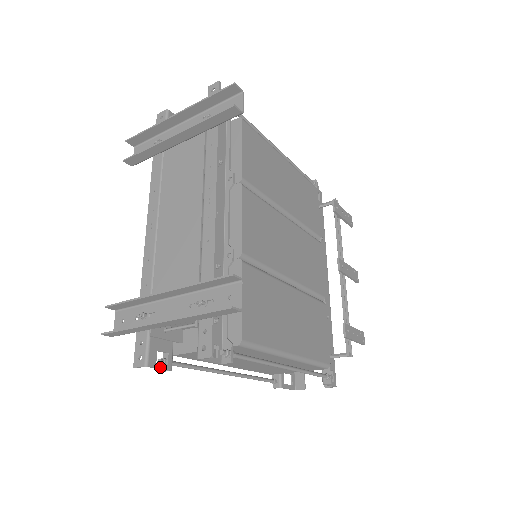
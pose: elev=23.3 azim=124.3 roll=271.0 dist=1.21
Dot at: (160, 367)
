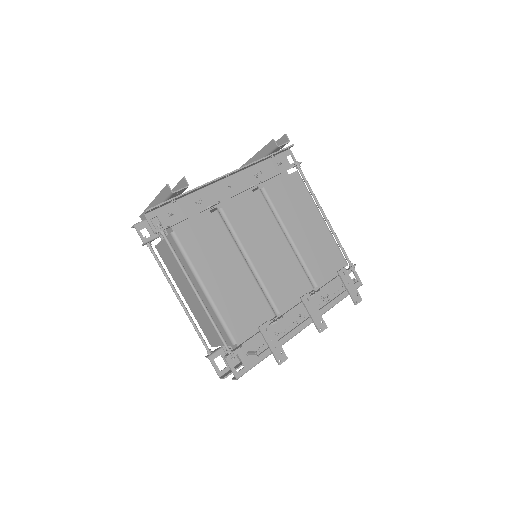
Dot at: (140, 234)
